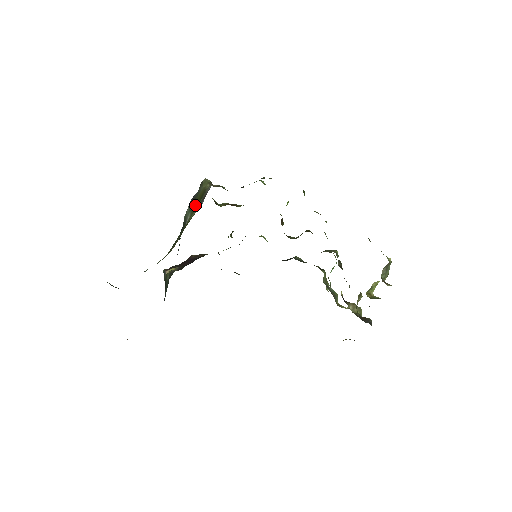
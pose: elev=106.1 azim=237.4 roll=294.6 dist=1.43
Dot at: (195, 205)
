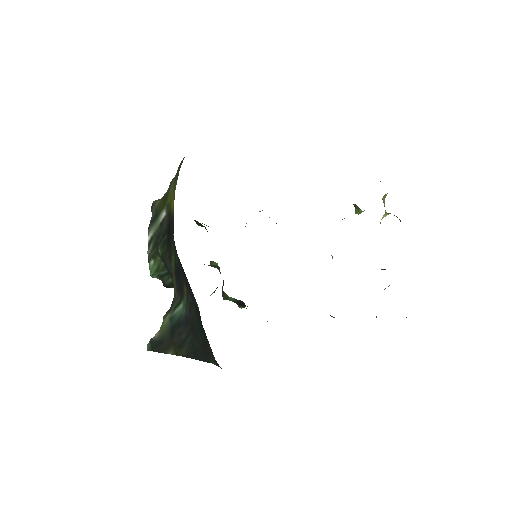
Dot at: (162, 205)
